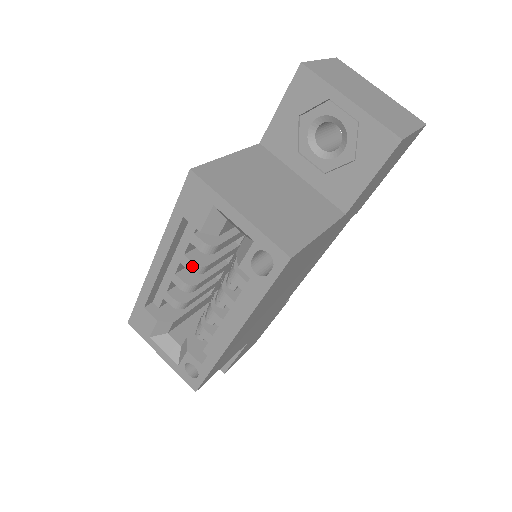
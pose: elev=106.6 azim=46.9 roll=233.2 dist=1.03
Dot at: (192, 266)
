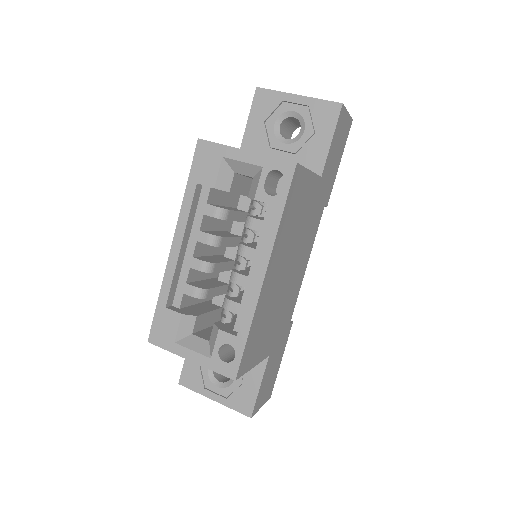
Dot at: (209, 238)
